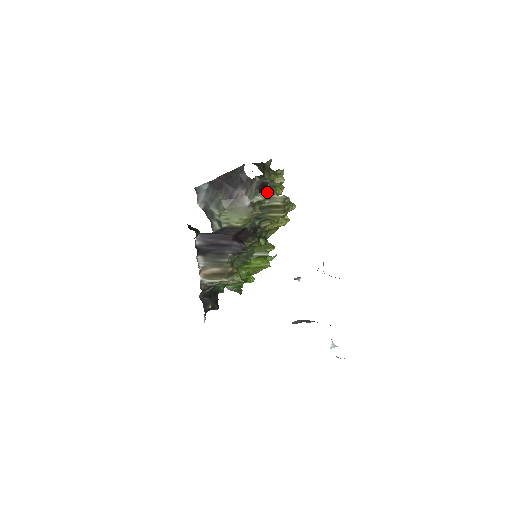
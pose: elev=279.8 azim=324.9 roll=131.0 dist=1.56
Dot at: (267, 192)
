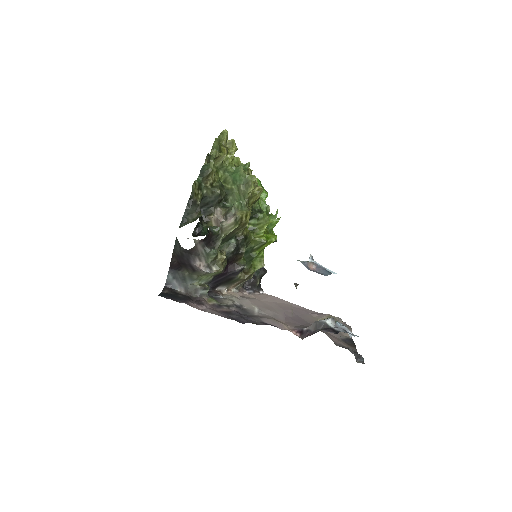
Dot at: (218, 202)
